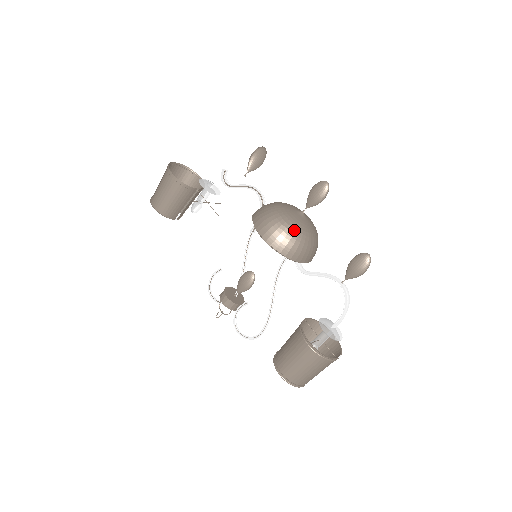
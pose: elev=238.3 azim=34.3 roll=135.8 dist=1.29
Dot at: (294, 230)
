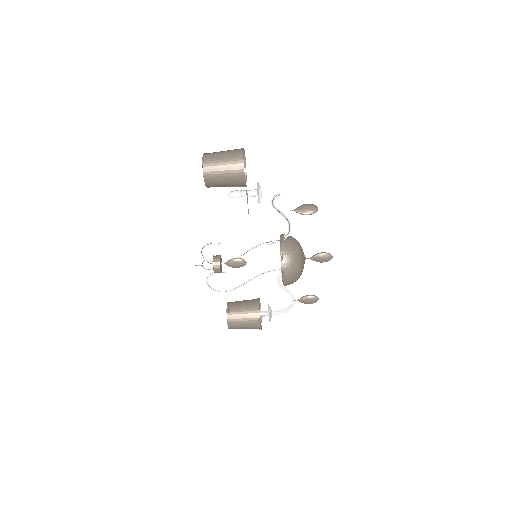
Dot at: occluded
